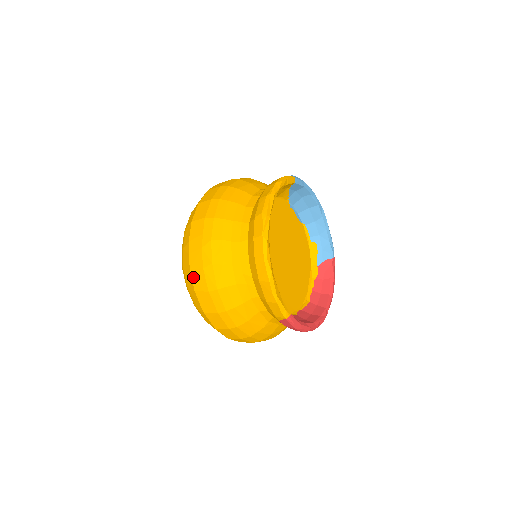
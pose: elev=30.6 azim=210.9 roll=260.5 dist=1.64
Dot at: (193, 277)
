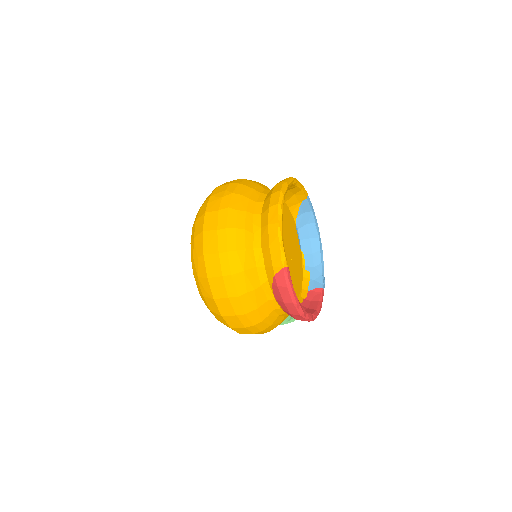
Dot at: (206, 219)
